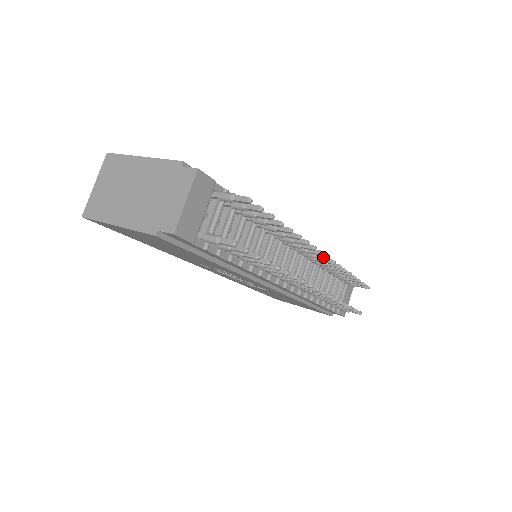
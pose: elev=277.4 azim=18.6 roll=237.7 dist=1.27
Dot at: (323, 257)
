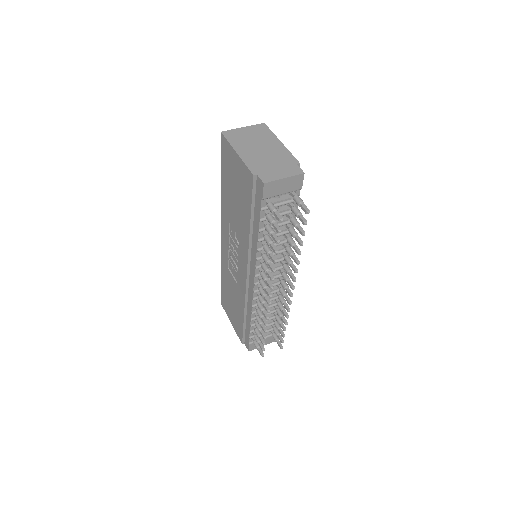
Dot at: (290, 293)
